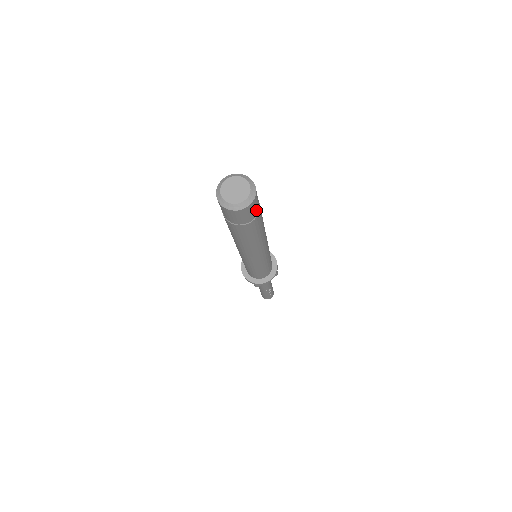
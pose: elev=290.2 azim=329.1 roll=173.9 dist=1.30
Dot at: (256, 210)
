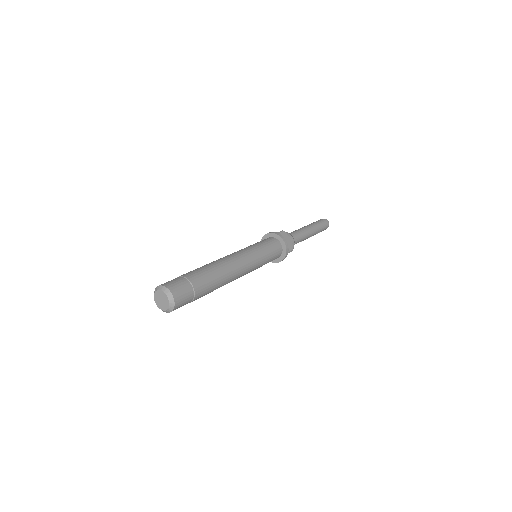
Dot at: (188, 300)
